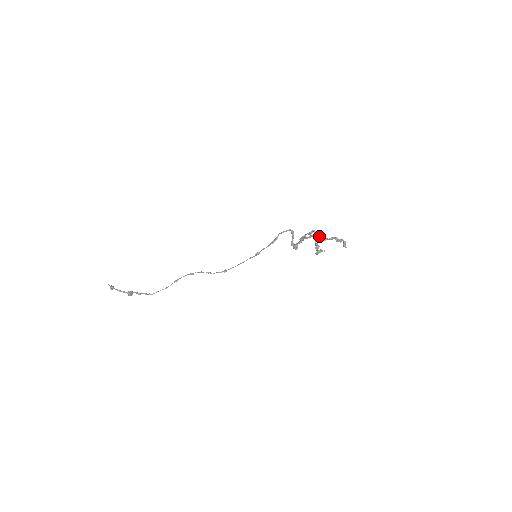
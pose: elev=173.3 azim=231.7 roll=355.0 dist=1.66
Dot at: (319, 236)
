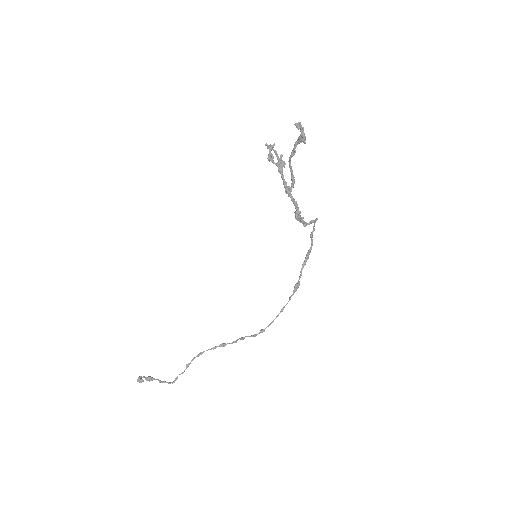
Dot at: (271, 145)
